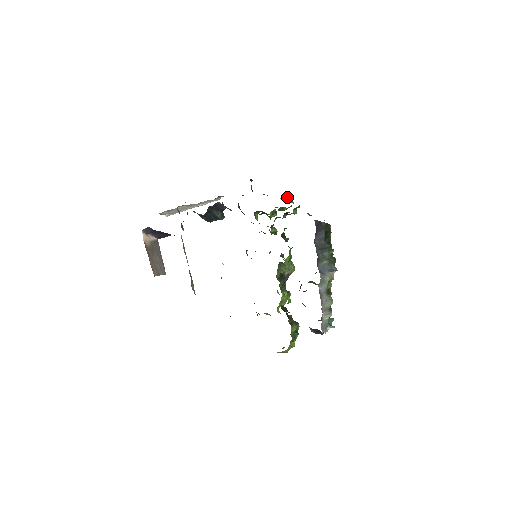
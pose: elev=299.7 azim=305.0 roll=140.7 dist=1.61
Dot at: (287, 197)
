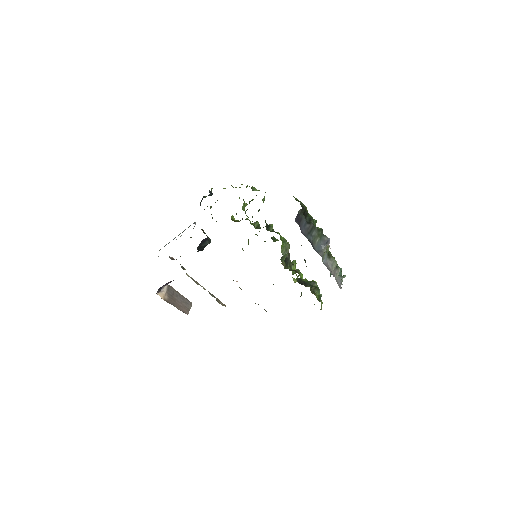
Dot at: (247, 185)
